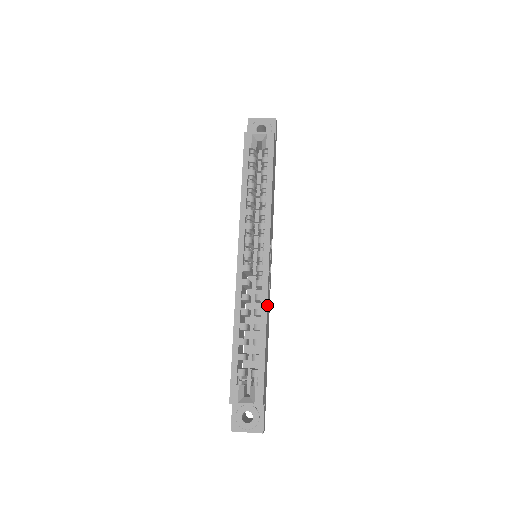
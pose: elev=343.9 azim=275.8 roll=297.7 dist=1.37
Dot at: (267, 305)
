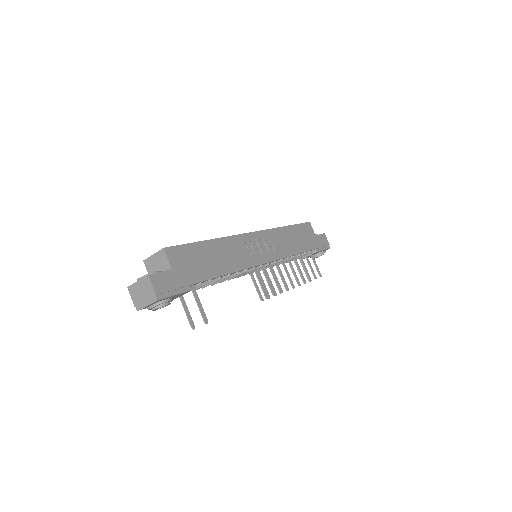
Dot at: (230, 239)
